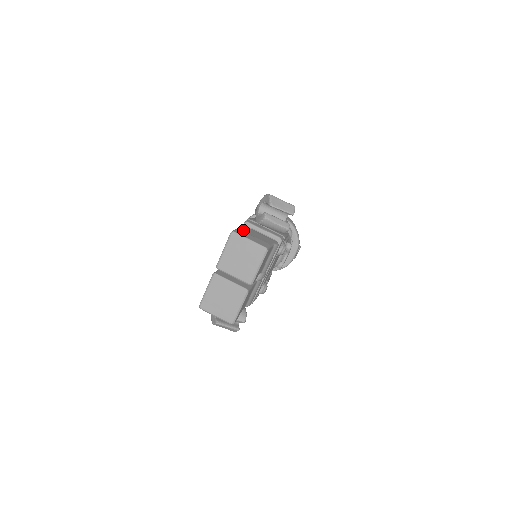
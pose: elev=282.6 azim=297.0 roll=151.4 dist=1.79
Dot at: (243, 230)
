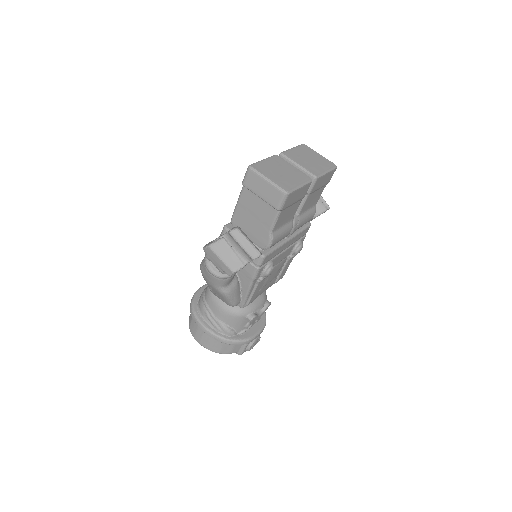
Dot at: occluded
